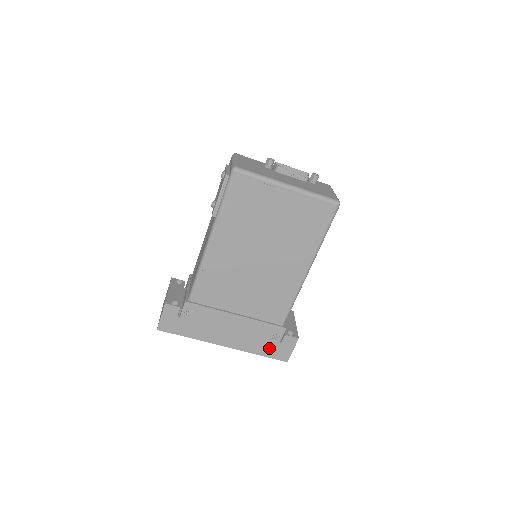
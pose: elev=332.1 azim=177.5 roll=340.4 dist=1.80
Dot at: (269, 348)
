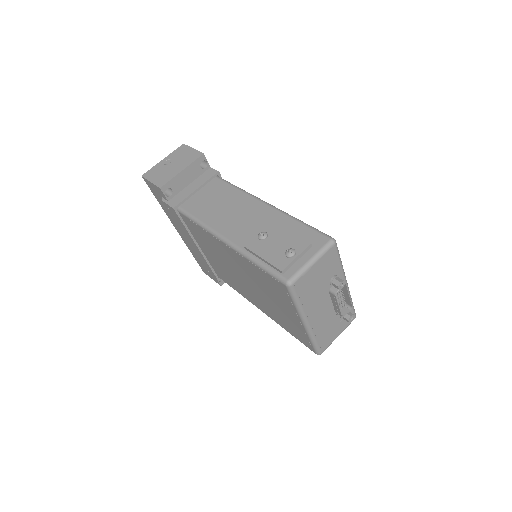
Dot at: (201, 263)
